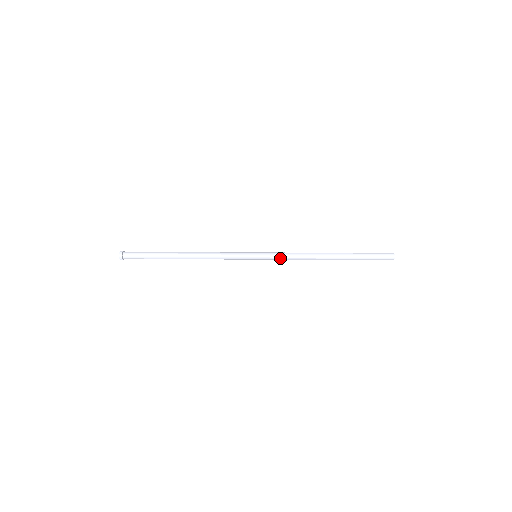
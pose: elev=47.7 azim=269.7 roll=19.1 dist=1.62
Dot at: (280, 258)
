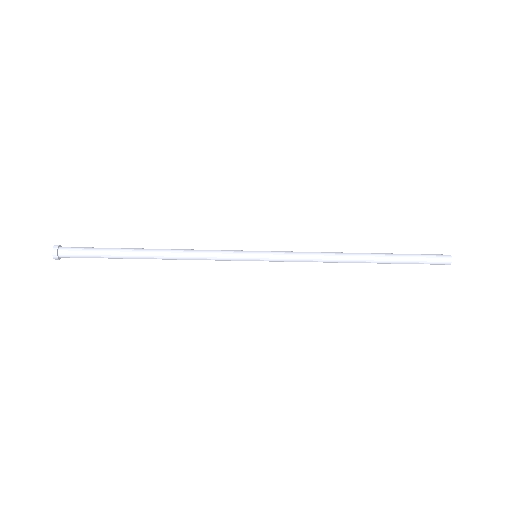
Dot at: (291, 258)
